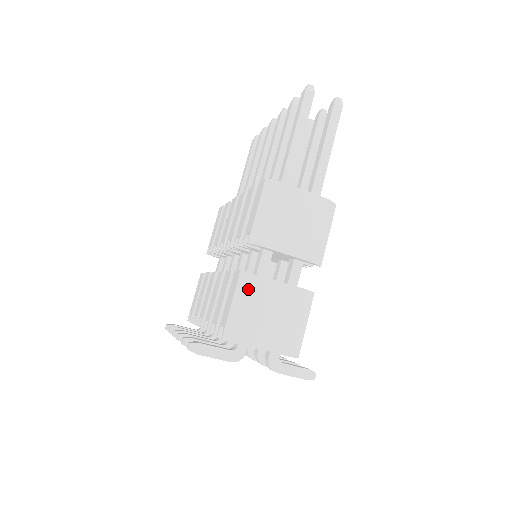
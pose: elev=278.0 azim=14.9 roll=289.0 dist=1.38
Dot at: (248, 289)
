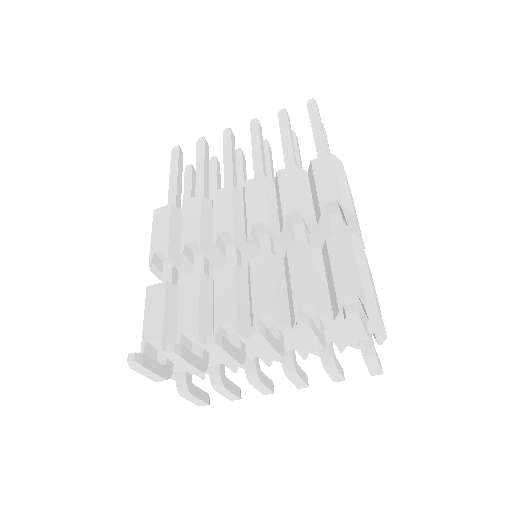
Dot at: (363, 253)
